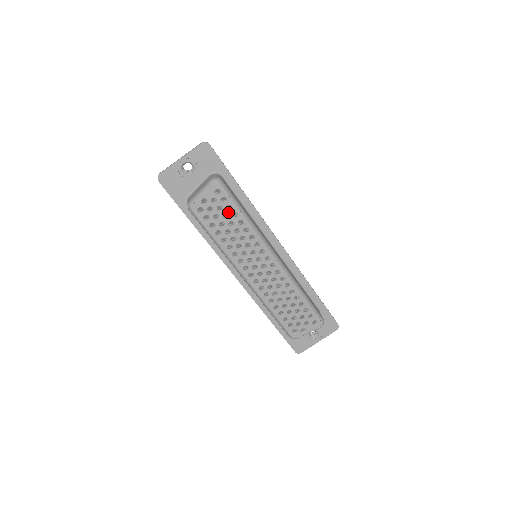
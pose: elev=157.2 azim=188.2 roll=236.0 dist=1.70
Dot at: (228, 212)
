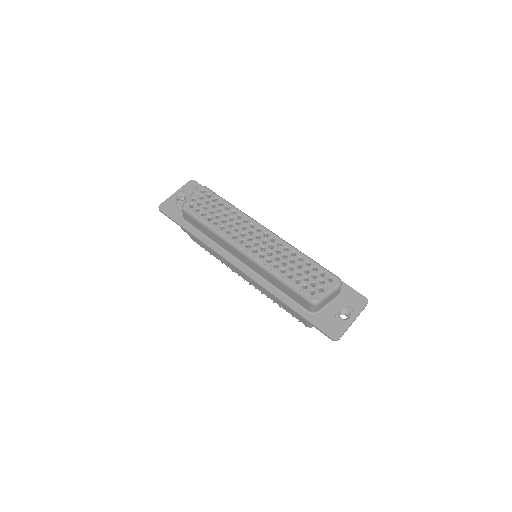
Dot at: (214, 203)
